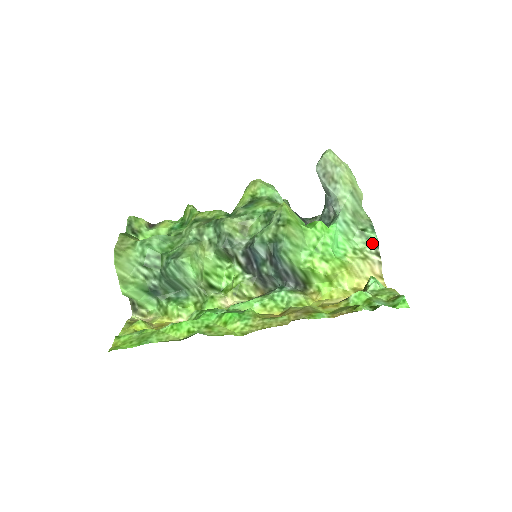
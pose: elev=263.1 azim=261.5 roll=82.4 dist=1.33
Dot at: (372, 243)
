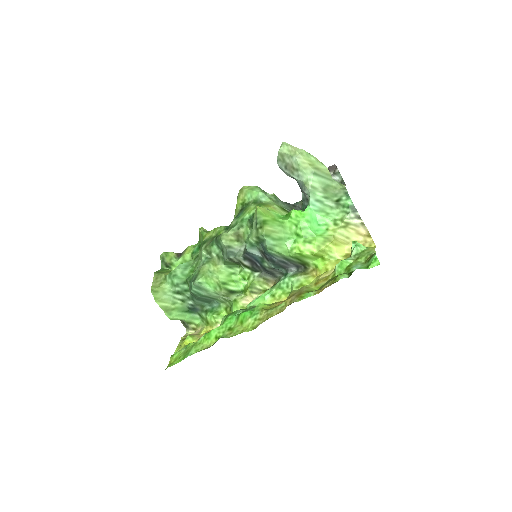
Dot at: (349, 209)
